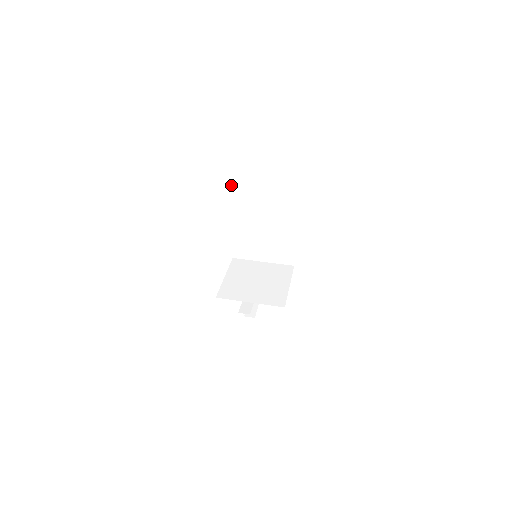
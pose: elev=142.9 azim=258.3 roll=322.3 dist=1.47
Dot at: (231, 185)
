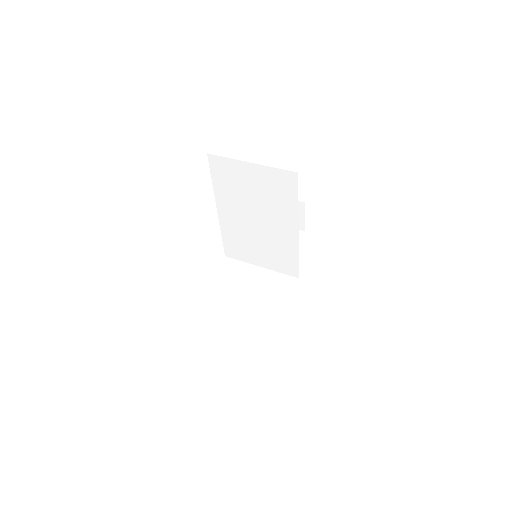
Dot at: (211, 170)
